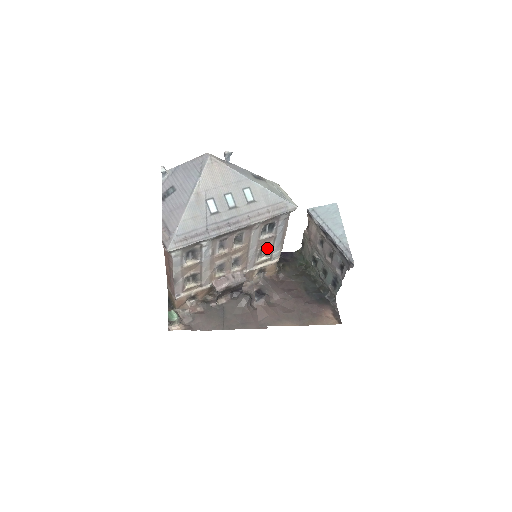
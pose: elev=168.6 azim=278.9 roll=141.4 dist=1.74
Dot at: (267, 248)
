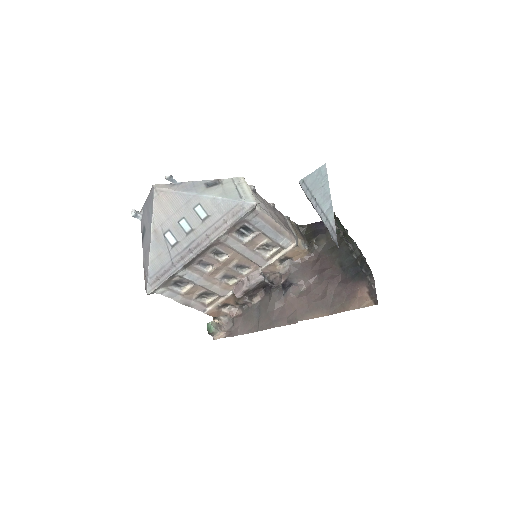
Dot at: (265, 243)
